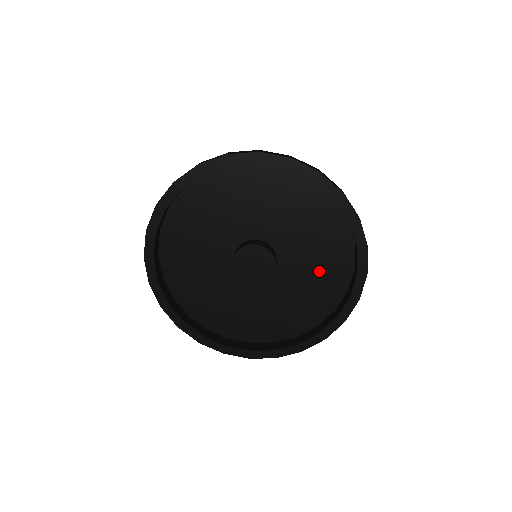
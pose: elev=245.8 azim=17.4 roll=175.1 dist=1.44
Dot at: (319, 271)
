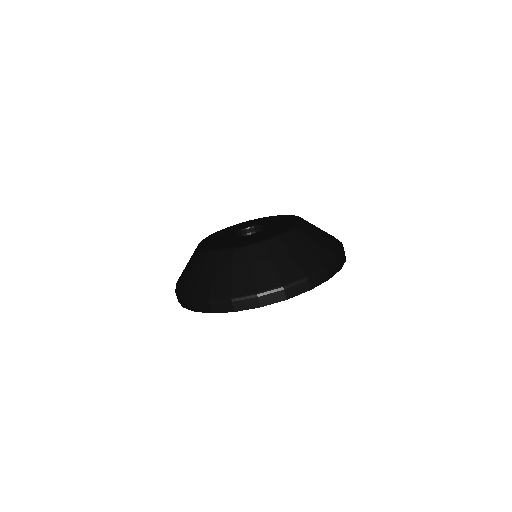
Dot at: occluded
